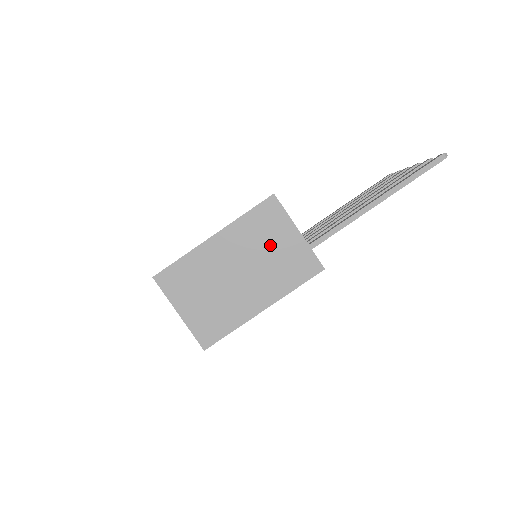
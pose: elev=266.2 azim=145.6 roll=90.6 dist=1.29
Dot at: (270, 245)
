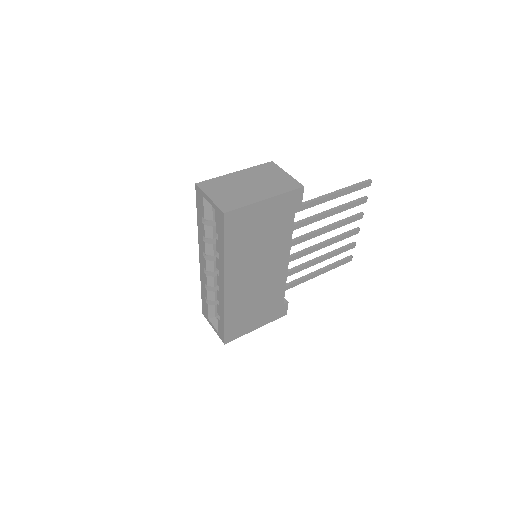
Dot at: (270, 177)
